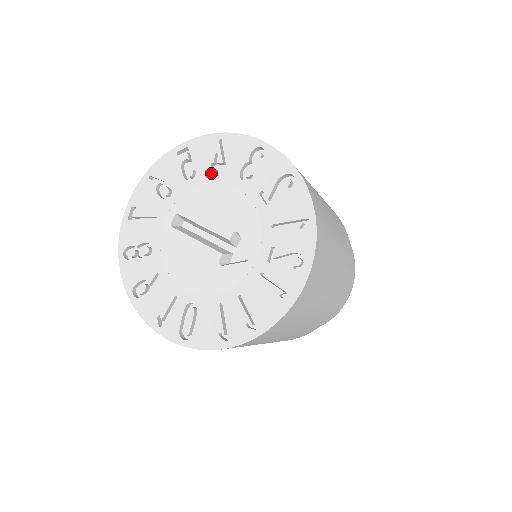
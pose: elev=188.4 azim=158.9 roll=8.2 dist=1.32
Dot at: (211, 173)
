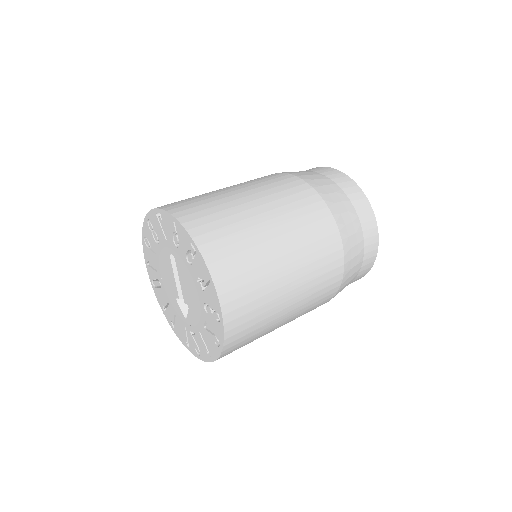
Dot at: (196, 279)
